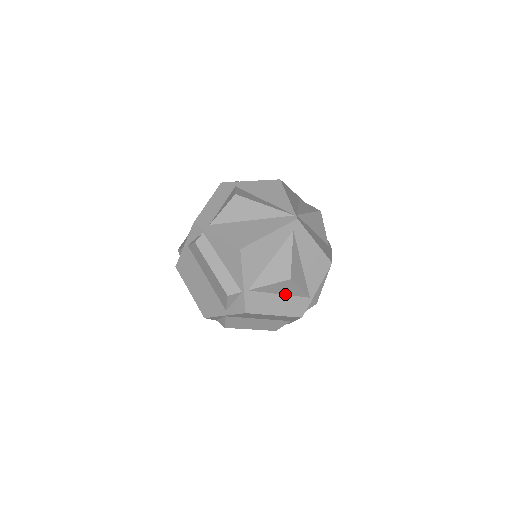
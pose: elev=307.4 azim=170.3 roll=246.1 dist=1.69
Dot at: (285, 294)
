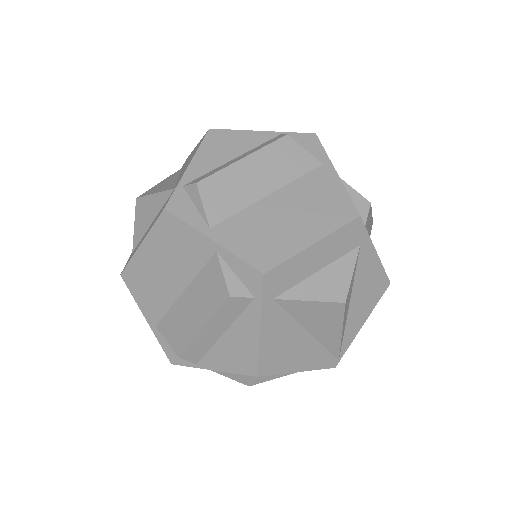
Dot at: occluded
